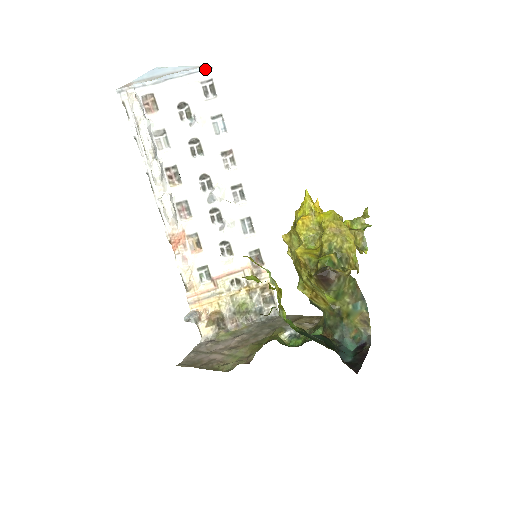
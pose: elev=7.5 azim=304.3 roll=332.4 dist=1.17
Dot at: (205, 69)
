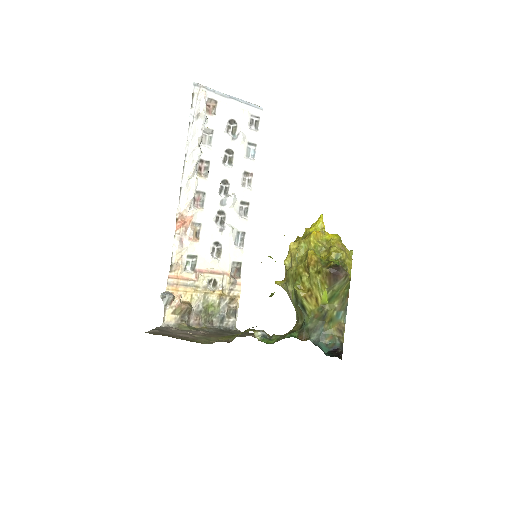
Dot at: (258, 108)
